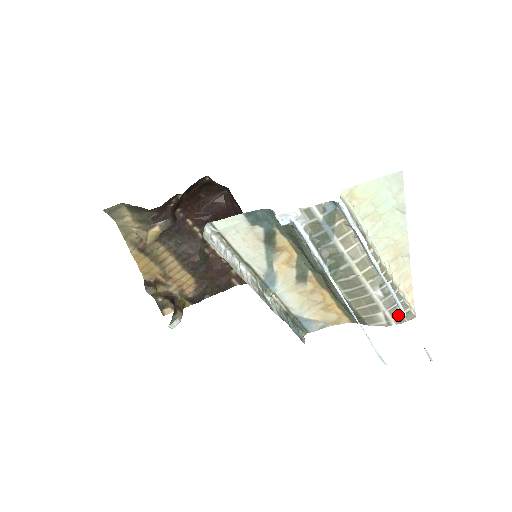
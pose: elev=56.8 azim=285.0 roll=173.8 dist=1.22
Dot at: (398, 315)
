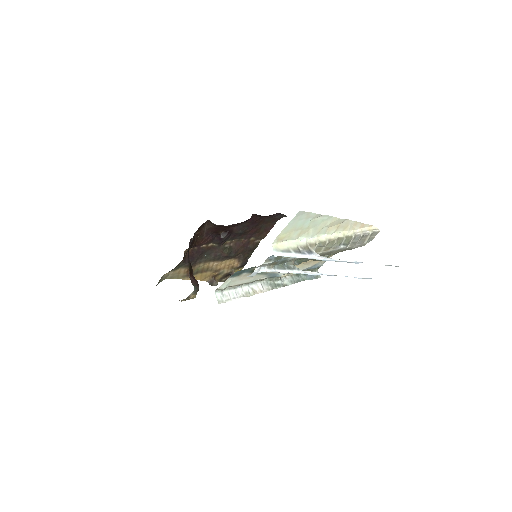
Dot at: (366, 240)
